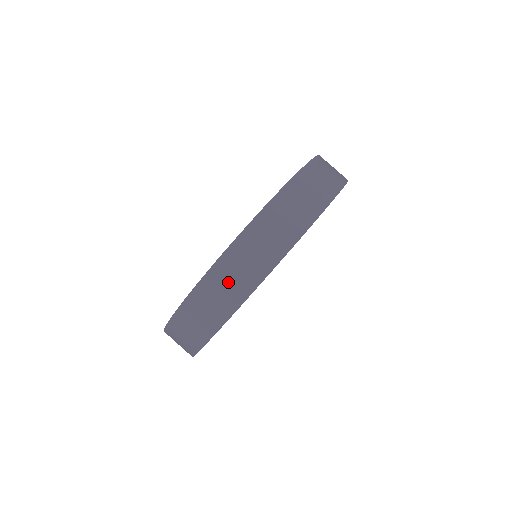
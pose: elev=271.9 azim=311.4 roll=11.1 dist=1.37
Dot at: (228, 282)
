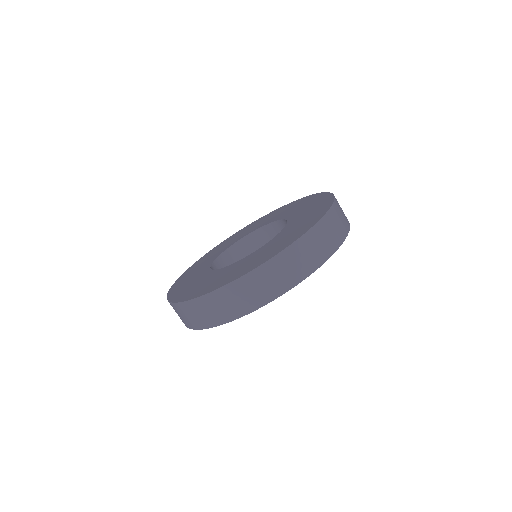
Dot at: (185, 316)
